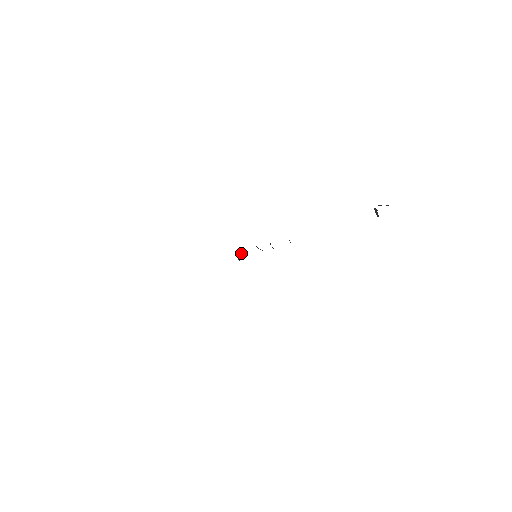
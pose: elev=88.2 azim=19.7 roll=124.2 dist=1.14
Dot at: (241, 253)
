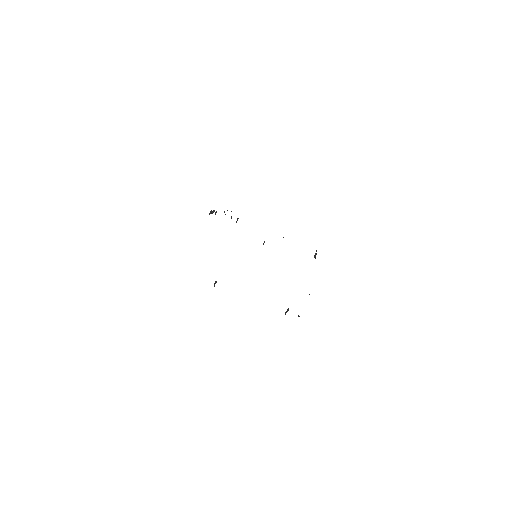
Dot at: (213, 210)
